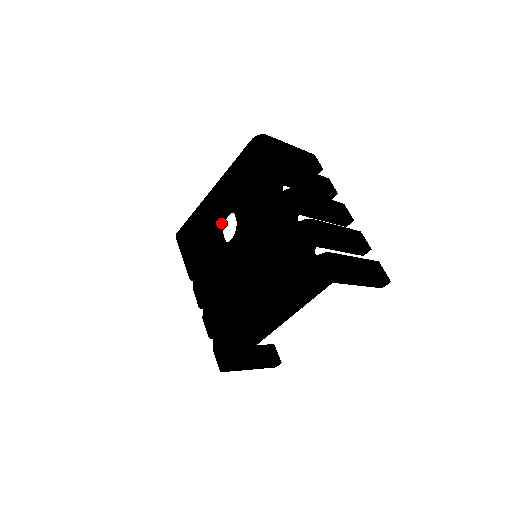
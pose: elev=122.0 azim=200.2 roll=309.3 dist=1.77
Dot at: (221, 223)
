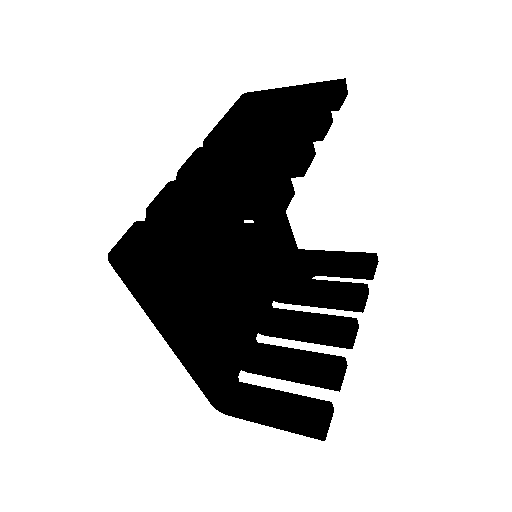
Dot at: occluded
